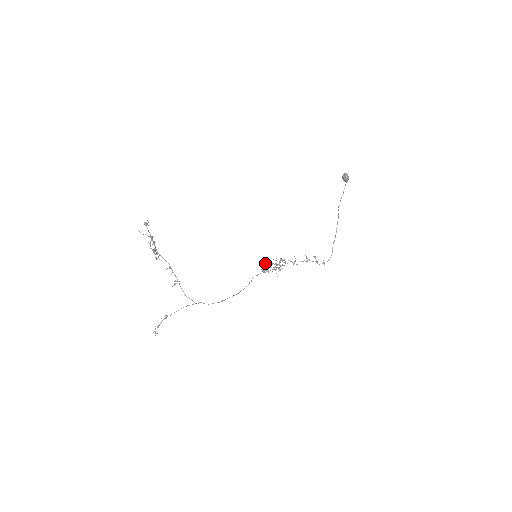
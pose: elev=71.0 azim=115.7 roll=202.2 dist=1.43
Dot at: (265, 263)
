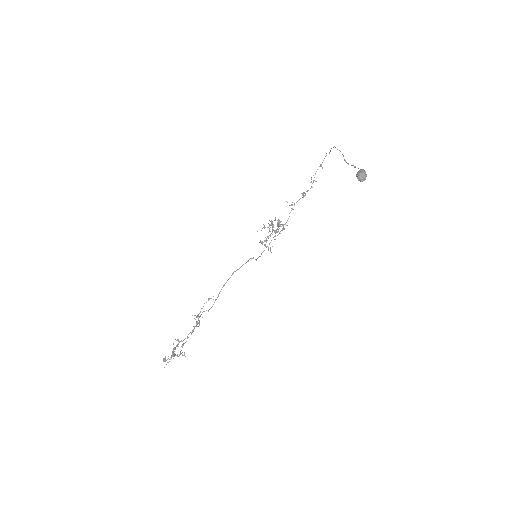
Dot at: occluded
